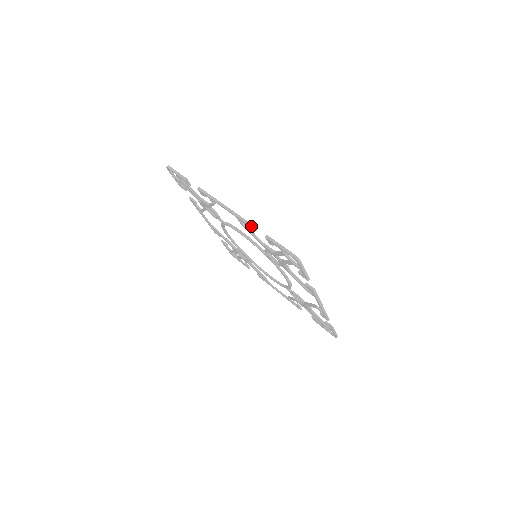
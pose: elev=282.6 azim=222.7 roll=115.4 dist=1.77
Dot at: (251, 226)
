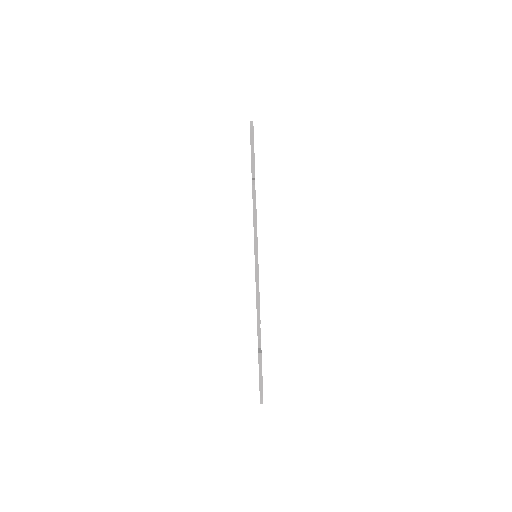
Dot at: (259, 322)
